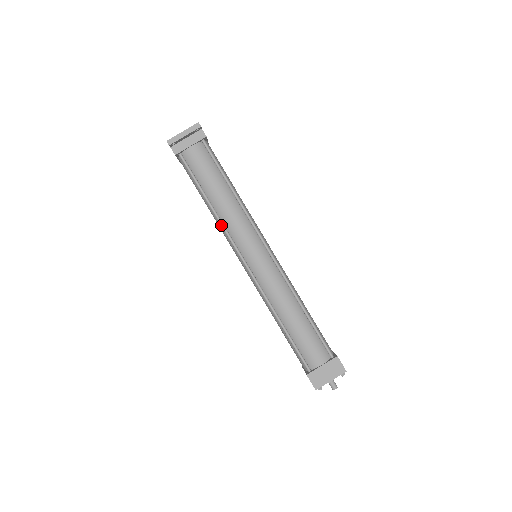
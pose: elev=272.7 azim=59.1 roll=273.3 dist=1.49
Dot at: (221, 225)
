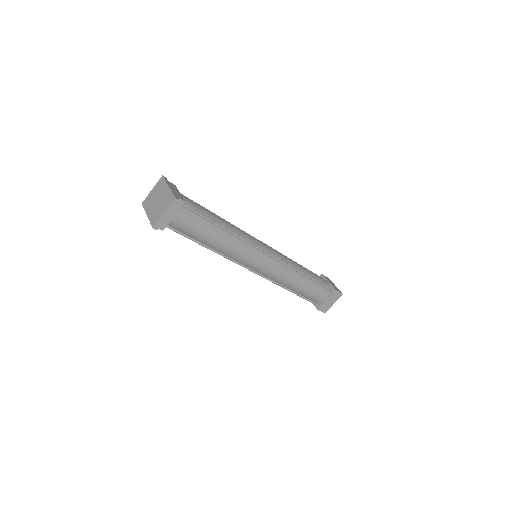
Dot at: occluded
